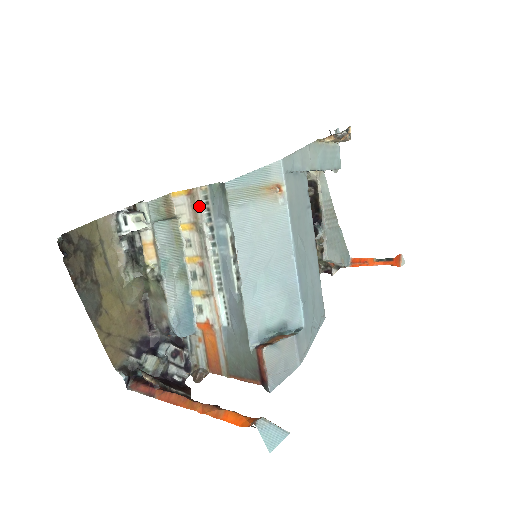
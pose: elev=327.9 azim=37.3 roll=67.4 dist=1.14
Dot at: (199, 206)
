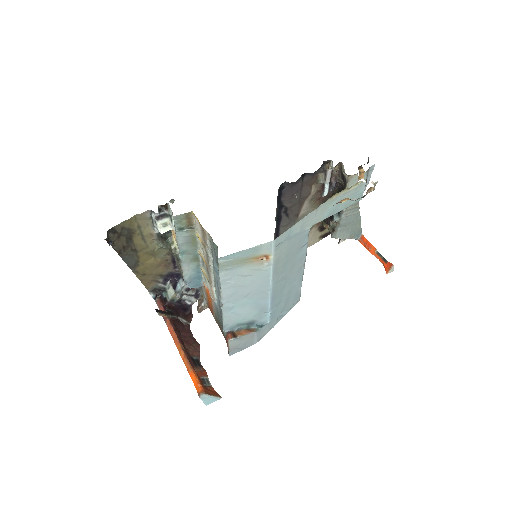
Dot at: (206, 241)
